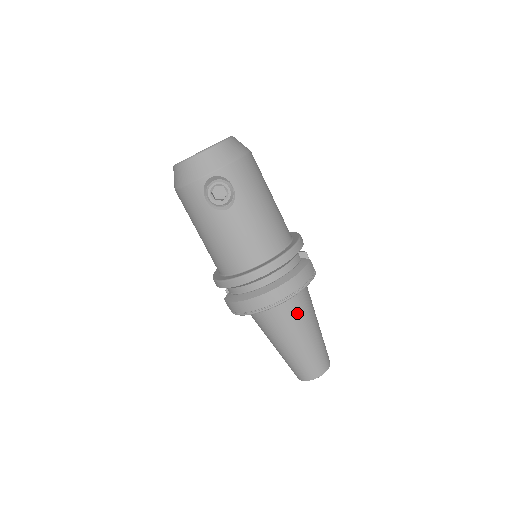
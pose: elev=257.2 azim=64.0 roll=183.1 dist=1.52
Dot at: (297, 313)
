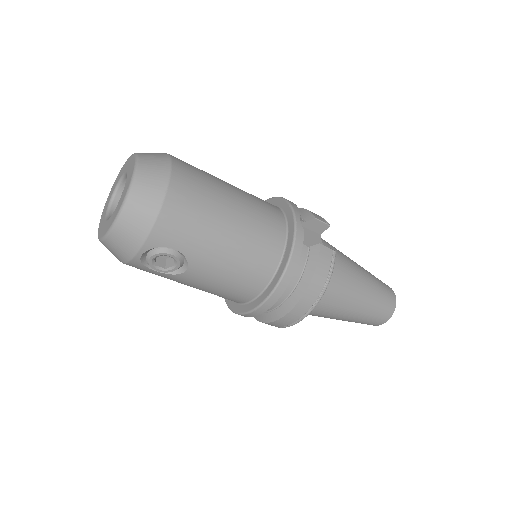
Dot at: (332, 299)
